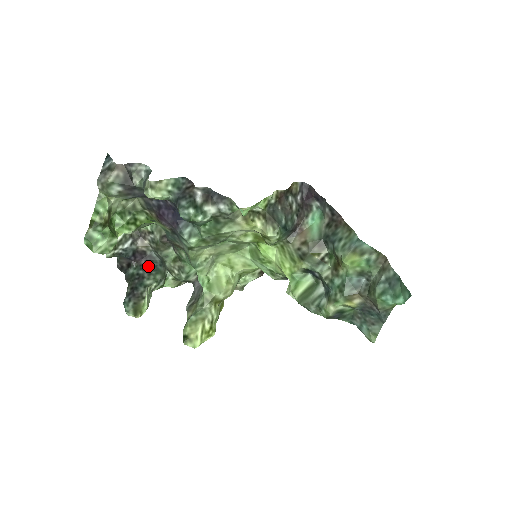
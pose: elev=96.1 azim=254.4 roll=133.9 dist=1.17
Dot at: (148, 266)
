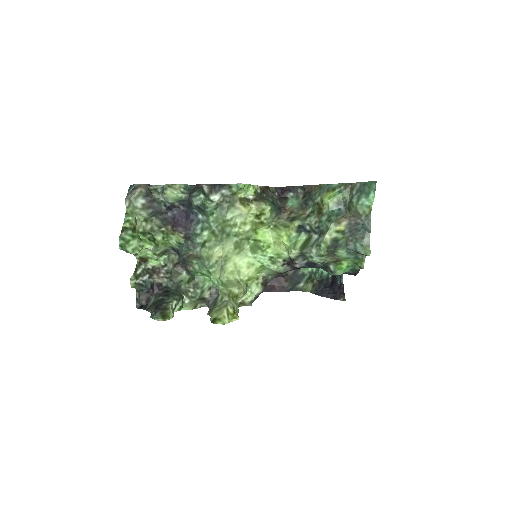
Dot at: (166, 293)
